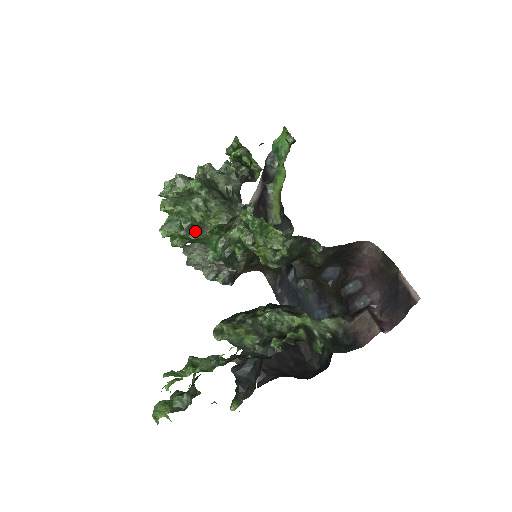
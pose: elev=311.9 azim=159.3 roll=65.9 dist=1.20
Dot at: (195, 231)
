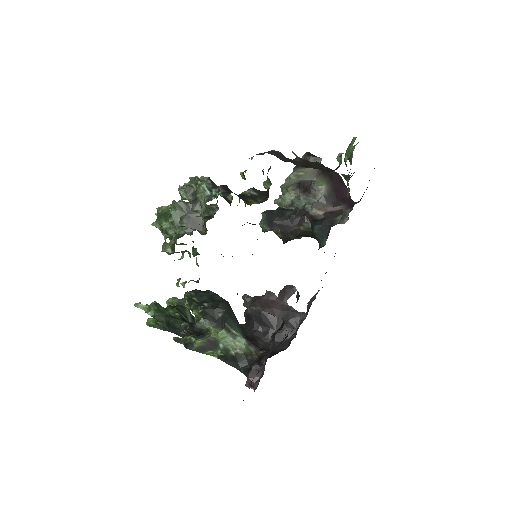
Dot at: occluded
